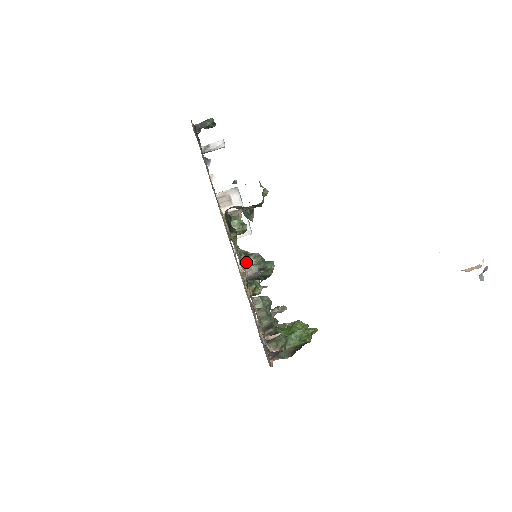
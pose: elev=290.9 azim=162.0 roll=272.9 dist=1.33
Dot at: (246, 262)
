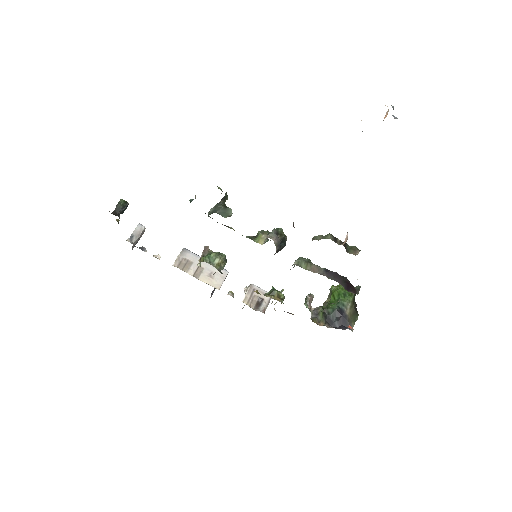
Dot at: (261, 240)
